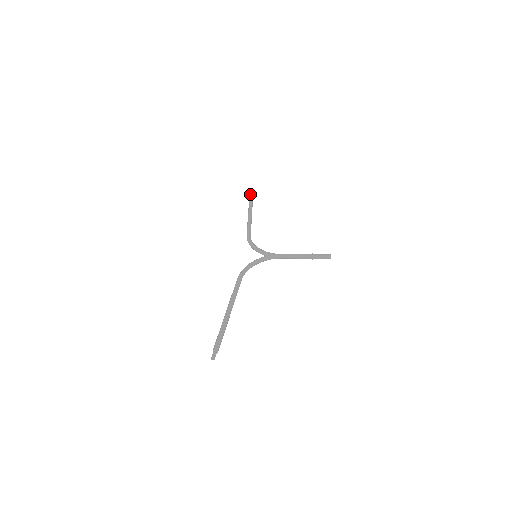
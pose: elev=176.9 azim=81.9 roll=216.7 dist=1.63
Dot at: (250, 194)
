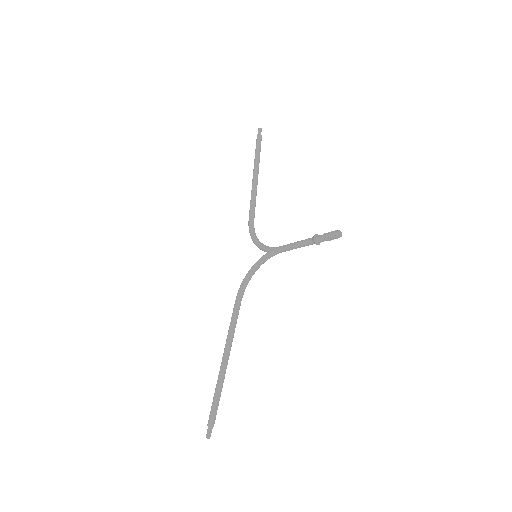
Dot at: (256, 141)
